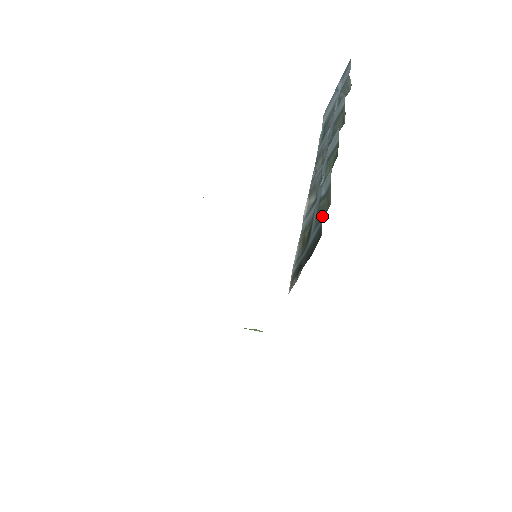
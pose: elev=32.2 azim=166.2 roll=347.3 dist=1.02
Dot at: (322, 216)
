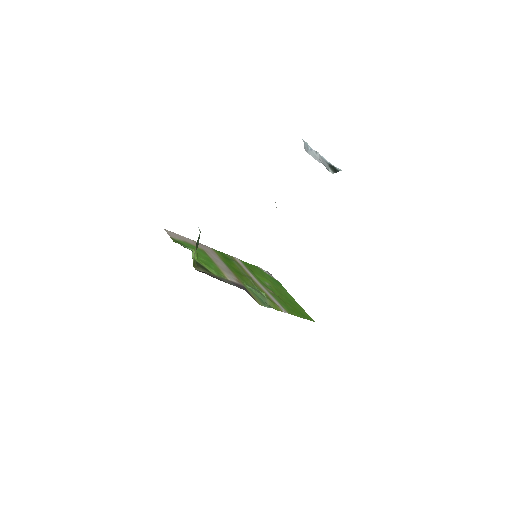
Dot at: occluded
